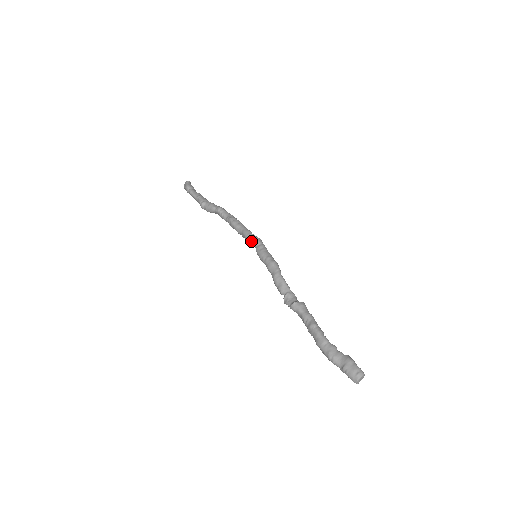
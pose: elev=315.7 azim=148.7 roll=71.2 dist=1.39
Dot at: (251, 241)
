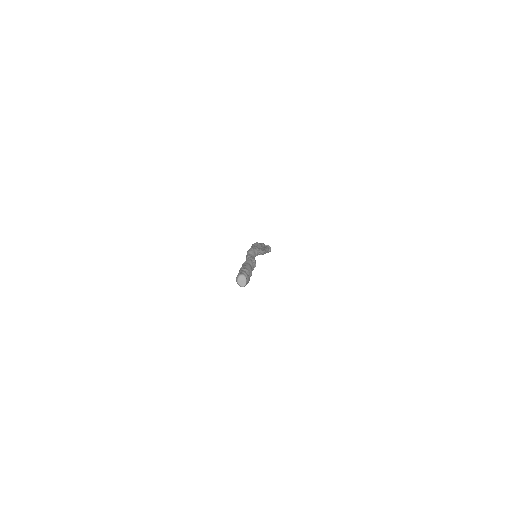
Dot at: occluded
